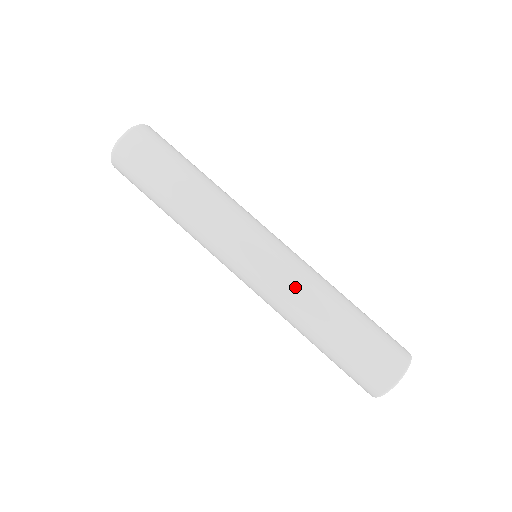
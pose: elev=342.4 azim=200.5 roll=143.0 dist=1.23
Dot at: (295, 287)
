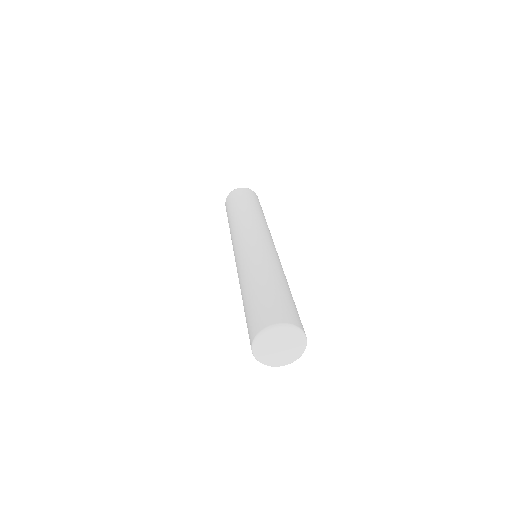
Dot at: (245, 264)
